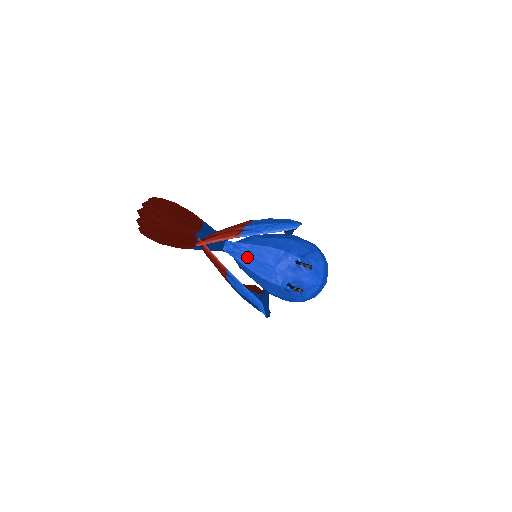
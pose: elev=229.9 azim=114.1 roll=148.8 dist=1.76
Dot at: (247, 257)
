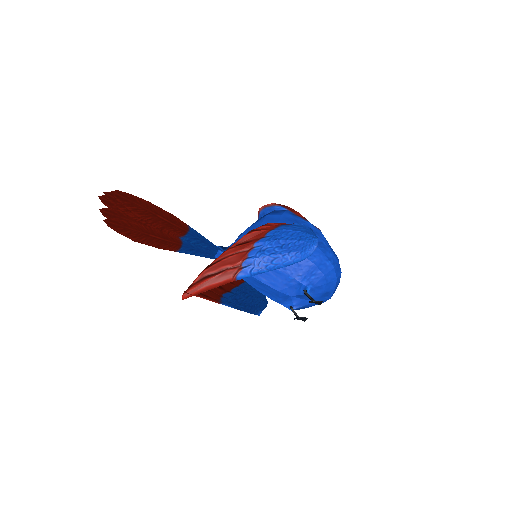
Dot at: occluded
